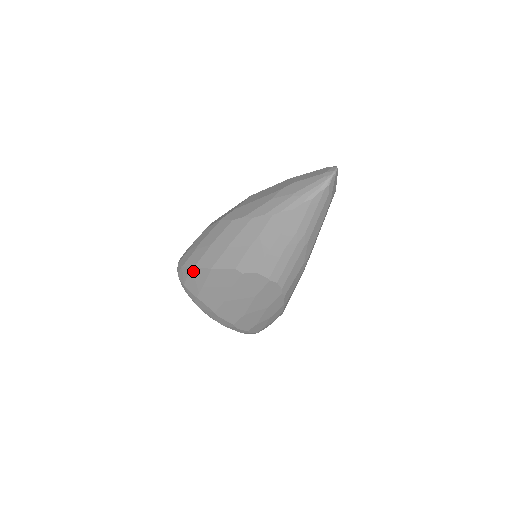
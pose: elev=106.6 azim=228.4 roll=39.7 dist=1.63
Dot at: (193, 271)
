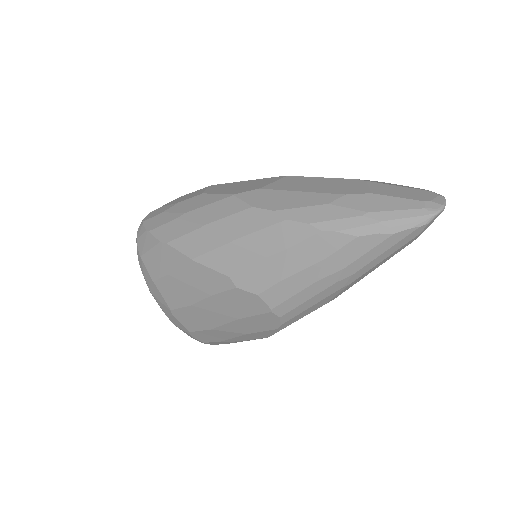
Dot at: (162, 247)
